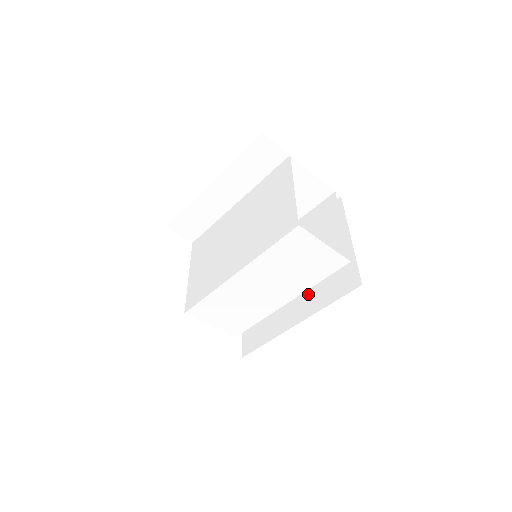
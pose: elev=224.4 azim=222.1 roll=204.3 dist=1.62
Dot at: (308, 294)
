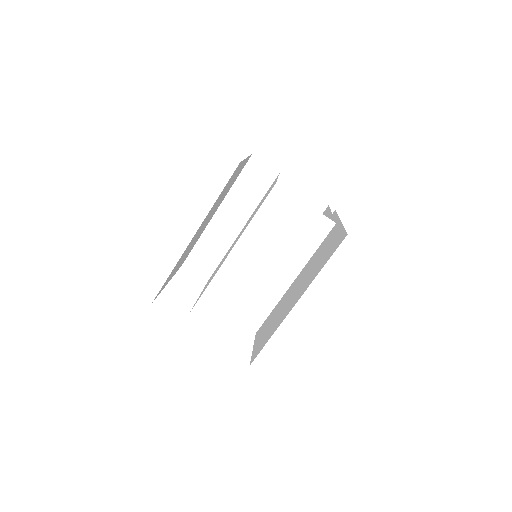
Dot at: (307, 278)
